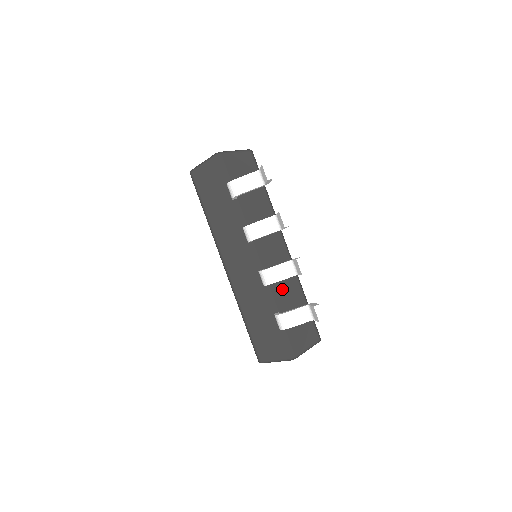
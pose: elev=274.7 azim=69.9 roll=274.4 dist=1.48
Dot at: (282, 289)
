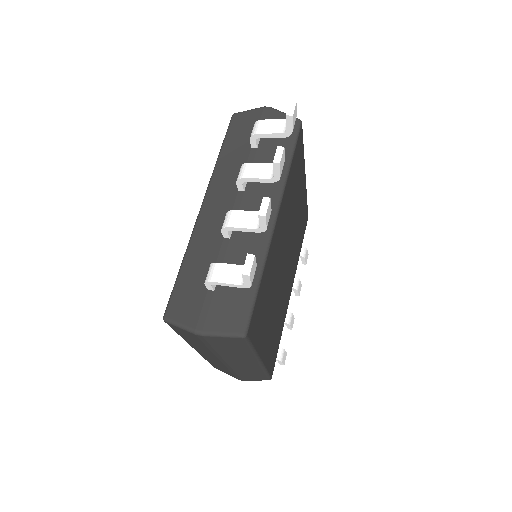
Dot at: (240, 253)
